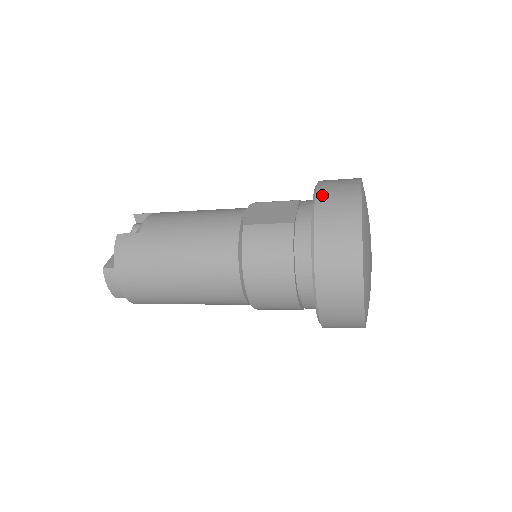
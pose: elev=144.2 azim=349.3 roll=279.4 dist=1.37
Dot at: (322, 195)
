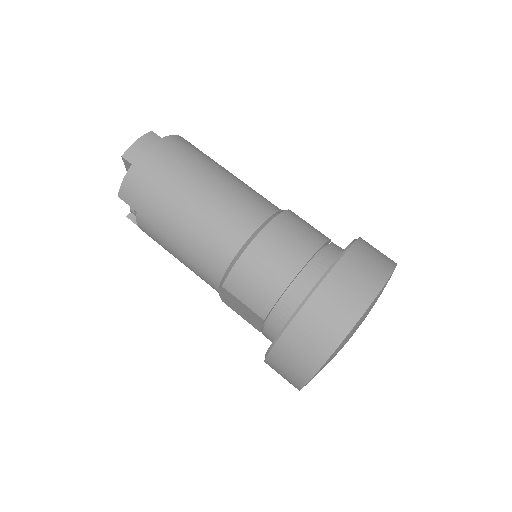
Dot at: occluded
